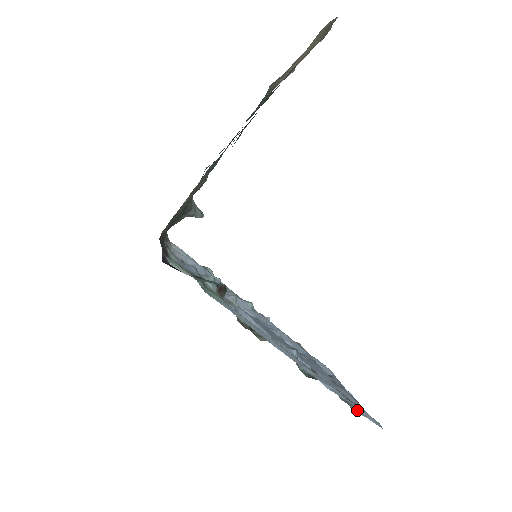
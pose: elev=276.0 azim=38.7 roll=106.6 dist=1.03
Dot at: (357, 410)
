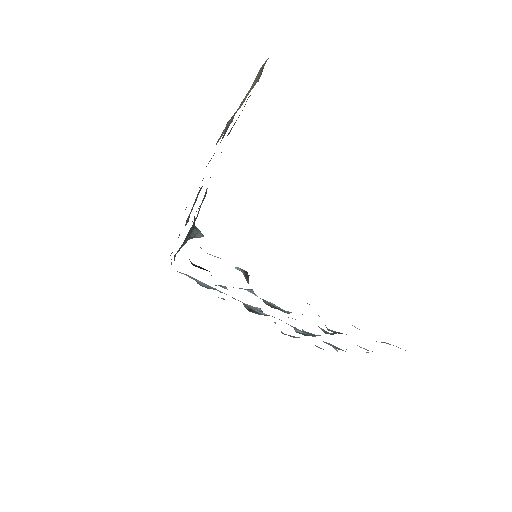
Dot at: occluded
